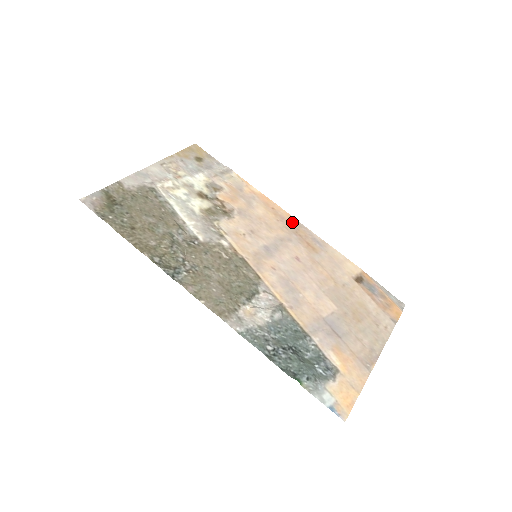
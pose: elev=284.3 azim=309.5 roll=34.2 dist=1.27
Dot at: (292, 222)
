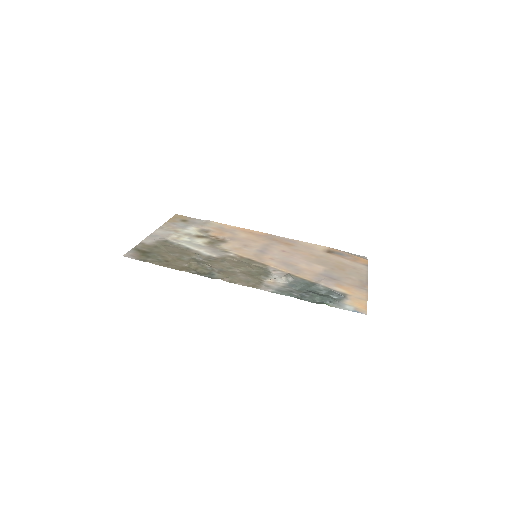
Dot at: (267, 236)
